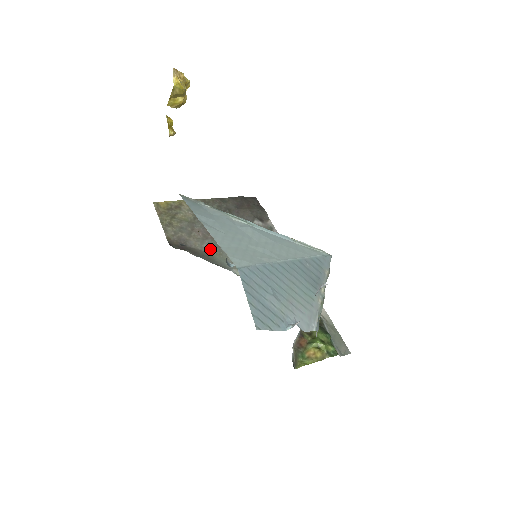
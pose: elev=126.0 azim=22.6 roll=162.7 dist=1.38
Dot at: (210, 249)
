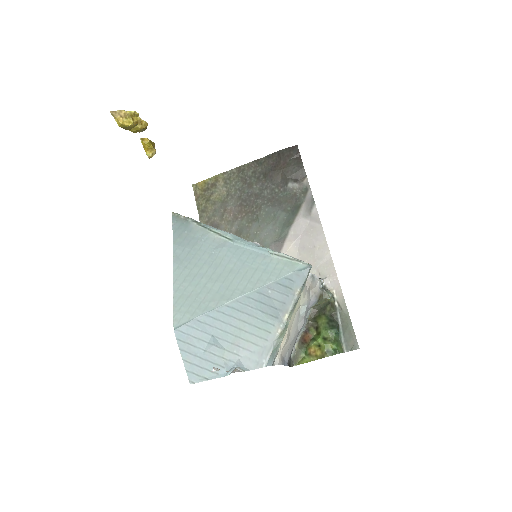
Dot at: (238, 232)
